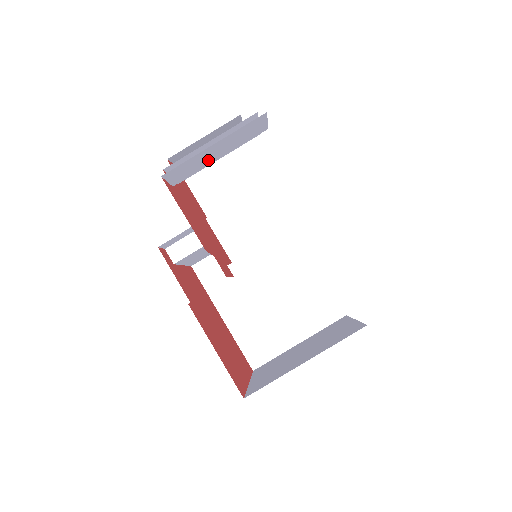
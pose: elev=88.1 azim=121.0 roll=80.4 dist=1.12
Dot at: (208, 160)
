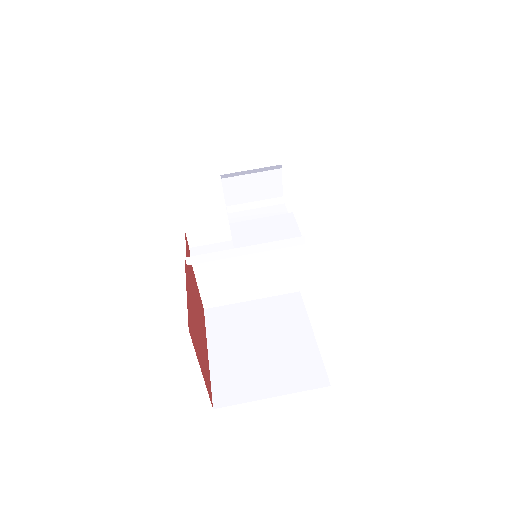
Dot at: (240, 118)
